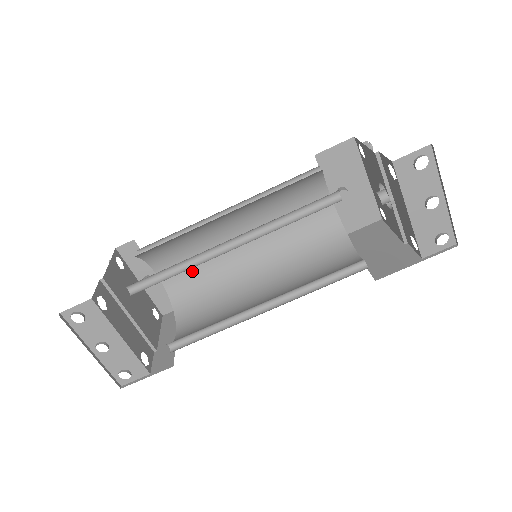
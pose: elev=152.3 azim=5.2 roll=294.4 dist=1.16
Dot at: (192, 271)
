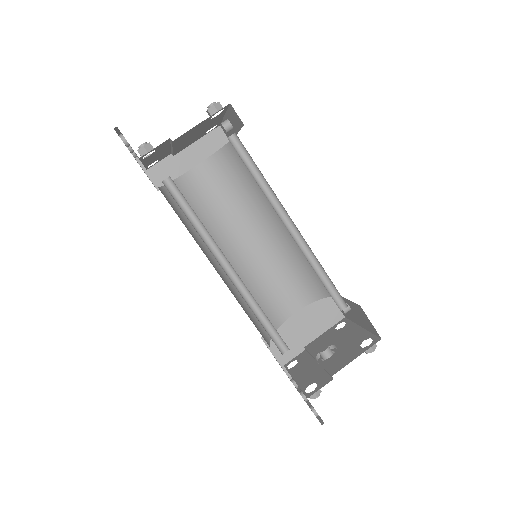
Dot at: occluded
